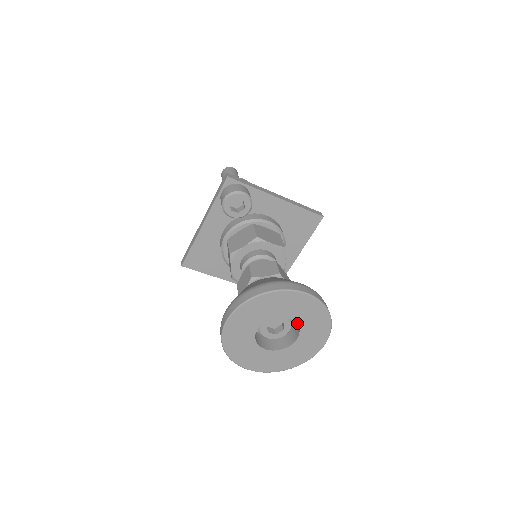
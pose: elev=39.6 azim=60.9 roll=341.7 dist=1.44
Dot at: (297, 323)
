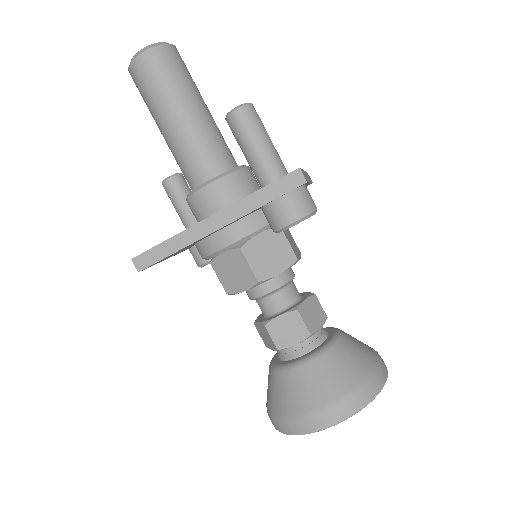
Dot at: occluded
